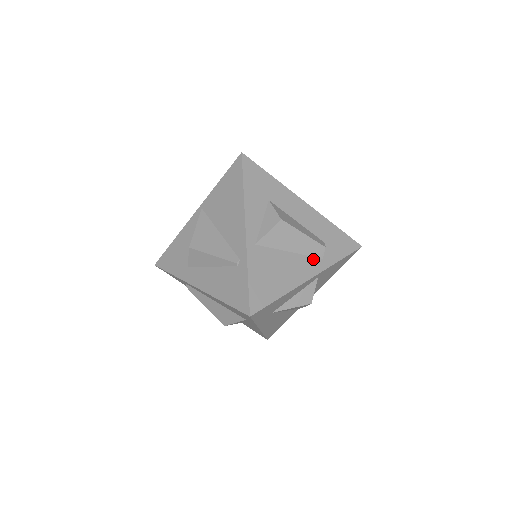
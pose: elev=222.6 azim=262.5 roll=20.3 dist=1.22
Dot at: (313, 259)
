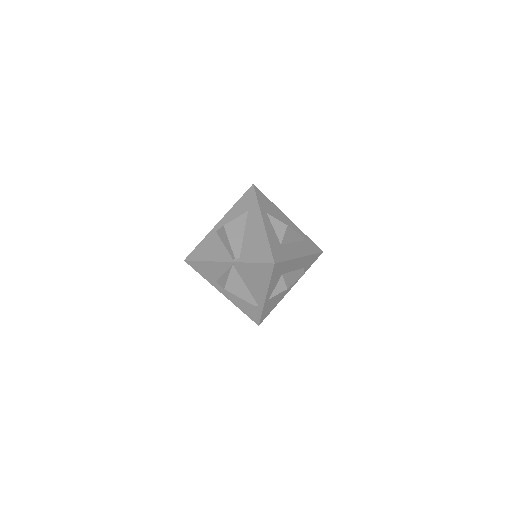
Dot at: occluded
